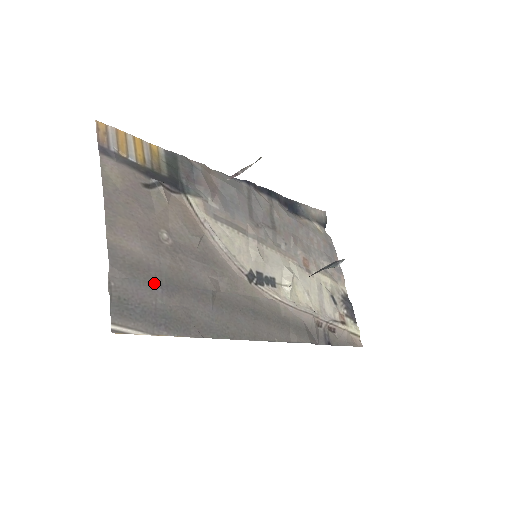
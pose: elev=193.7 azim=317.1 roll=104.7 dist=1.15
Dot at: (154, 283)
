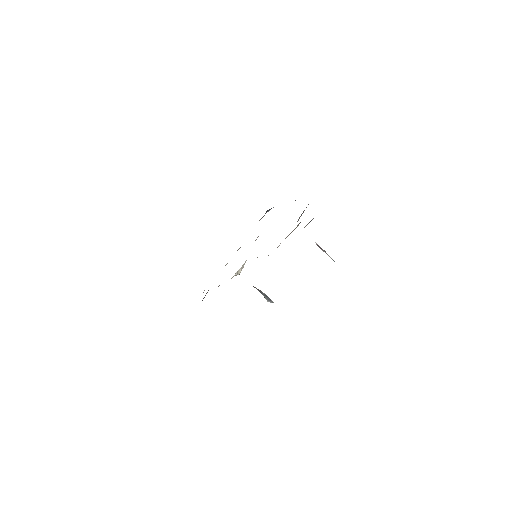
Dot at: occluded
